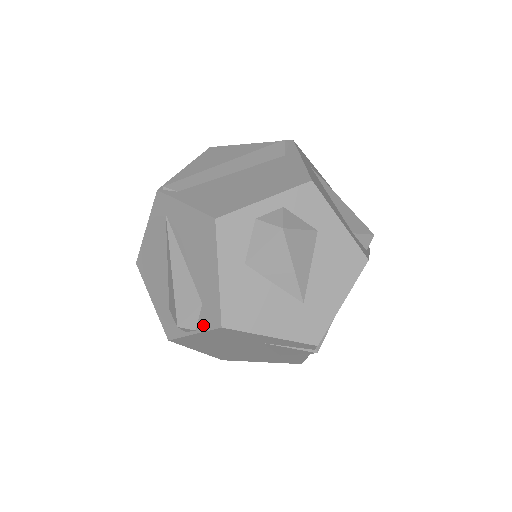
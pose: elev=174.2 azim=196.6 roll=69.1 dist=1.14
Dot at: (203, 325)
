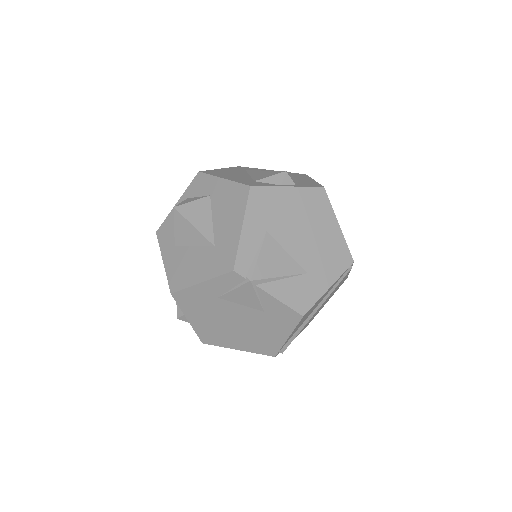
Dot at: occluded
